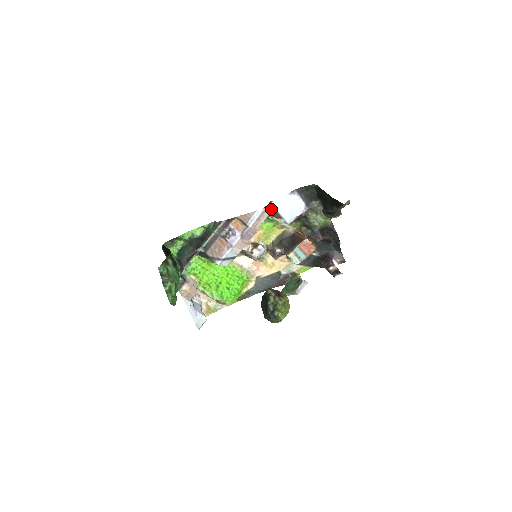
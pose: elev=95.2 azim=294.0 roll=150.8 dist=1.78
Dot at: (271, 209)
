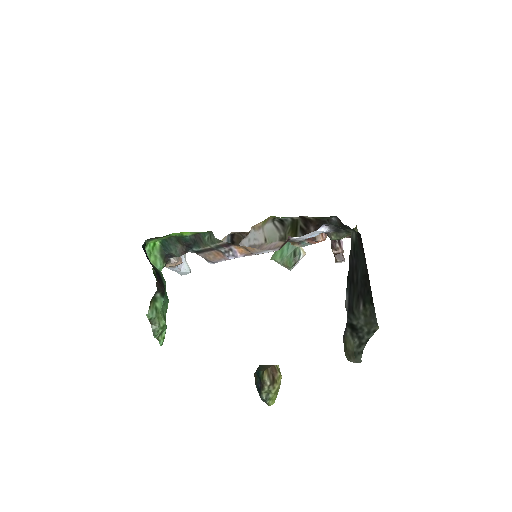
Dot at: (287, 241)
